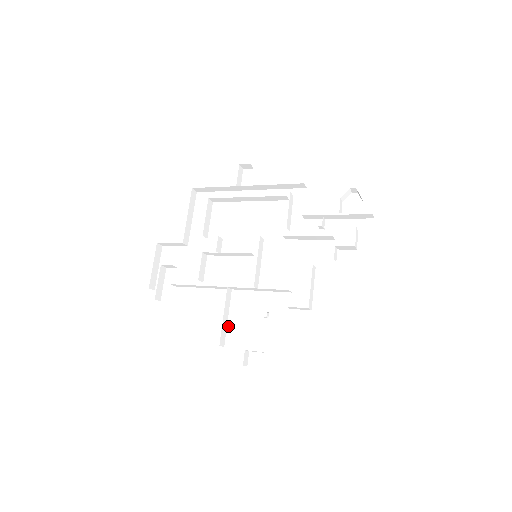
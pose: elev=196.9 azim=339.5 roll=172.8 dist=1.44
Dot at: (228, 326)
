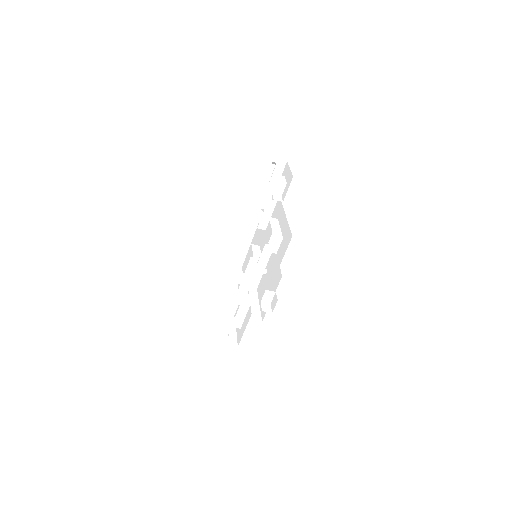
Dot at: (260, 308)
